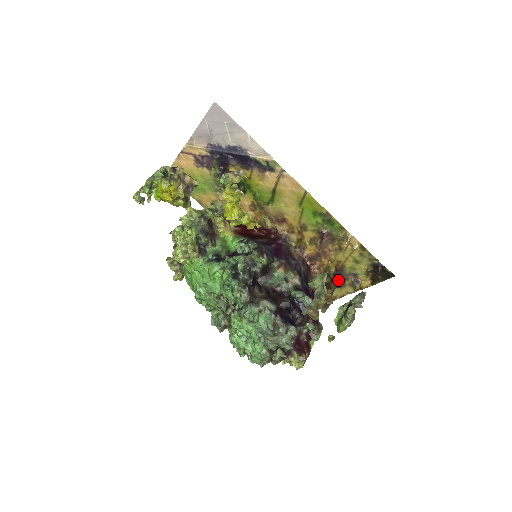
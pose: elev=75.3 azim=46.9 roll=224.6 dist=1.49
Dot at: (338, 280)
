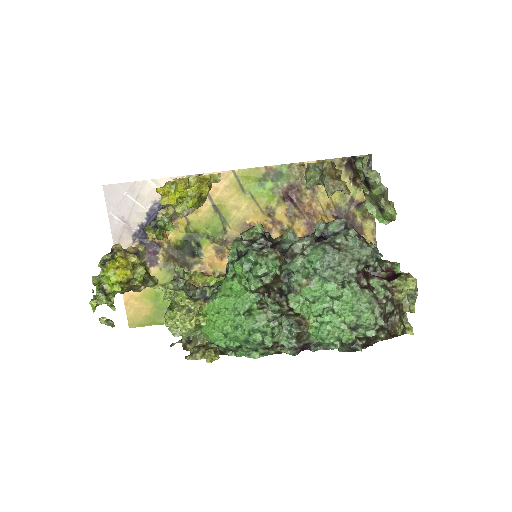
Dot at: occluded
